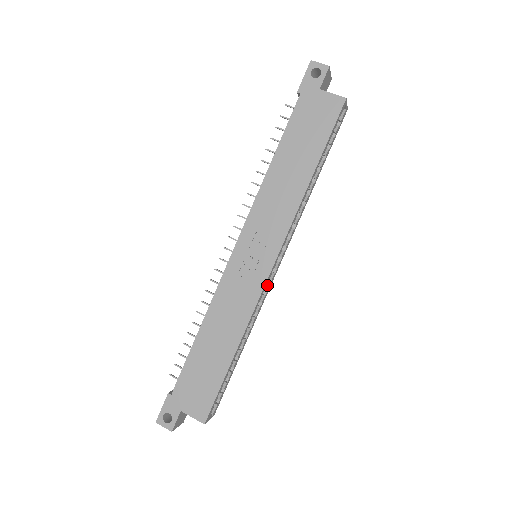
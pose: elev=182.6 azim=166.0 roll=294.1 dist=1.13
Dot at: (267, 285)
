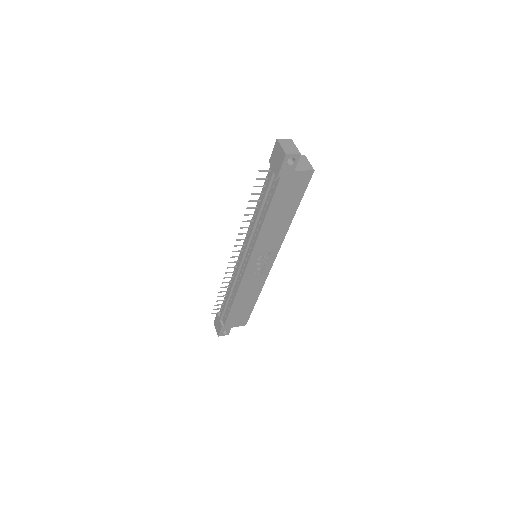
Dot at: occluded
